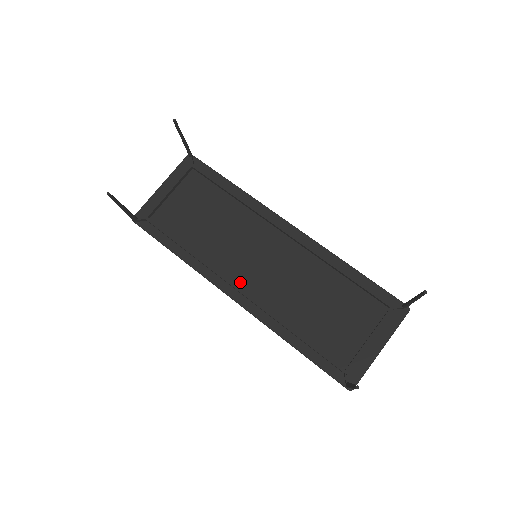
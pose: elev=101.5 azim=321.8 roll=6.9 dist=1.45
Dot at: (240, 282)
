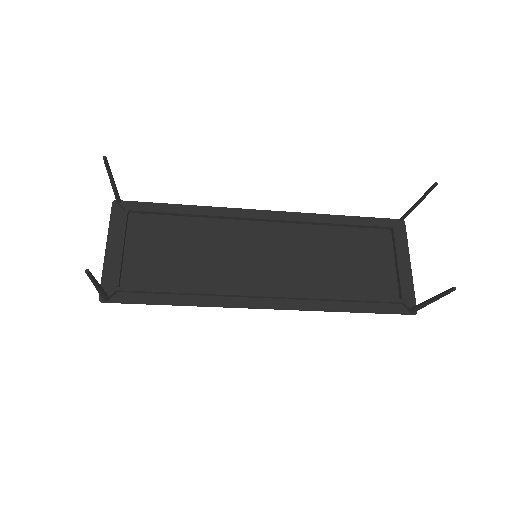
Dot at: (260, 289)
